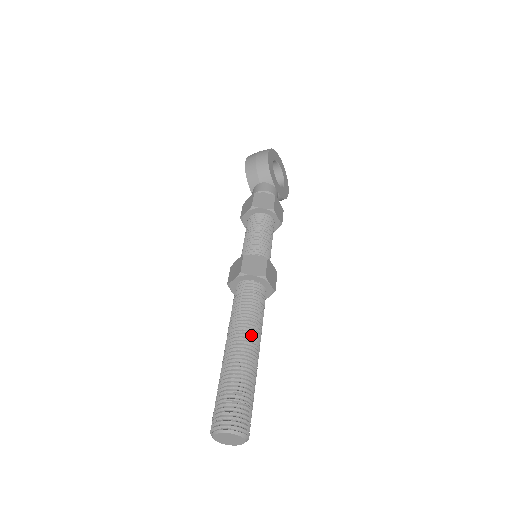
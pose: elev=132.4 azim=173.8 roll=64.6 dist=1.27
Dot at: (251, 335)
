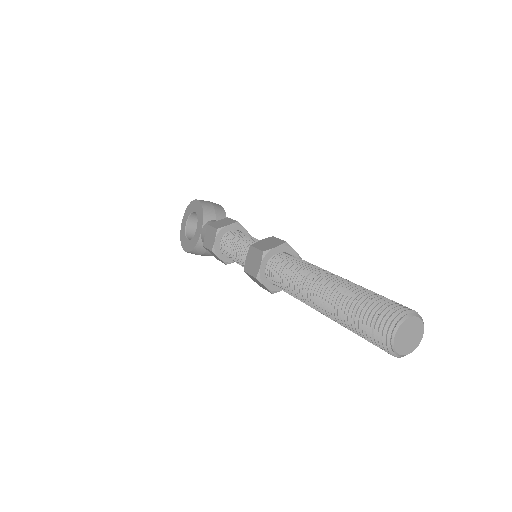
Dot at: occluded
